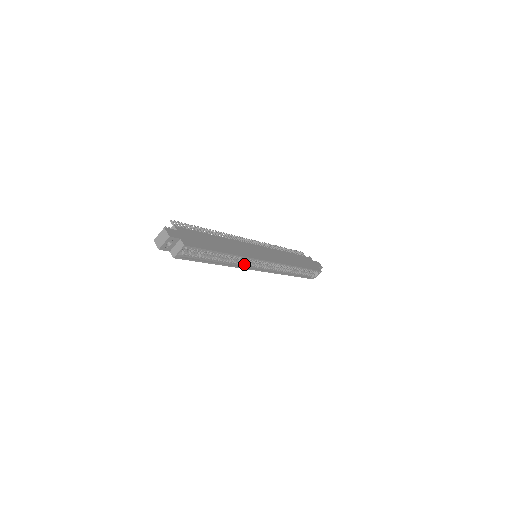
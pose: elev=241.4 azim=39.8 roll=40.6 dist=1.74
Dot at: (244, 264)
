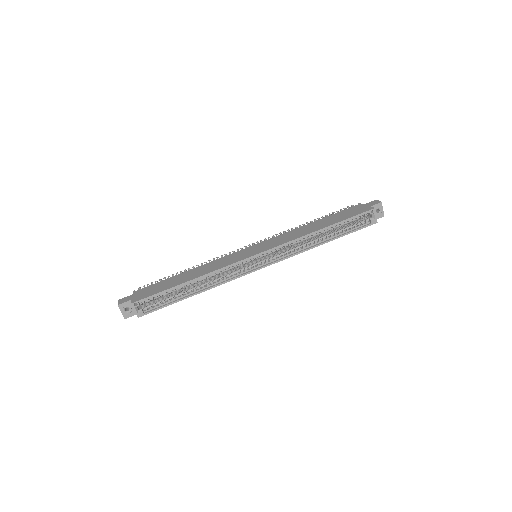
Dot at: (234, 274)
